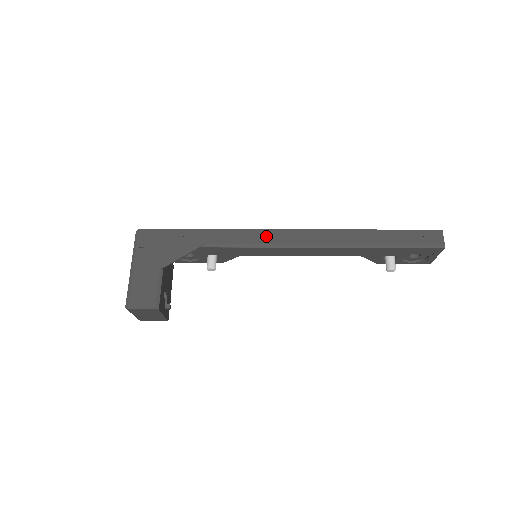
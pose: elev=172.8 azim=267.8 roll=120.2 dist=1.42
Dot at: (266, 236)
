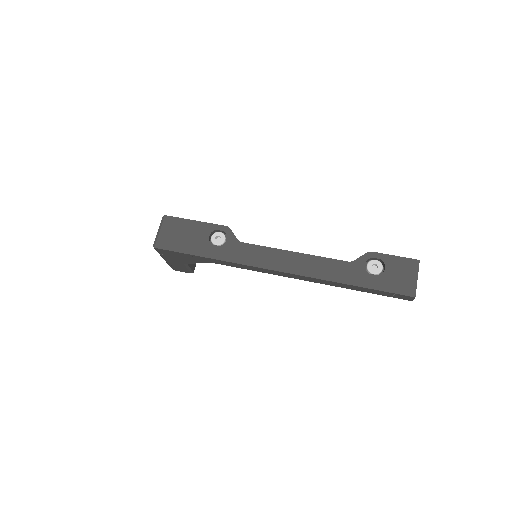
Dot at: (260, 270)
